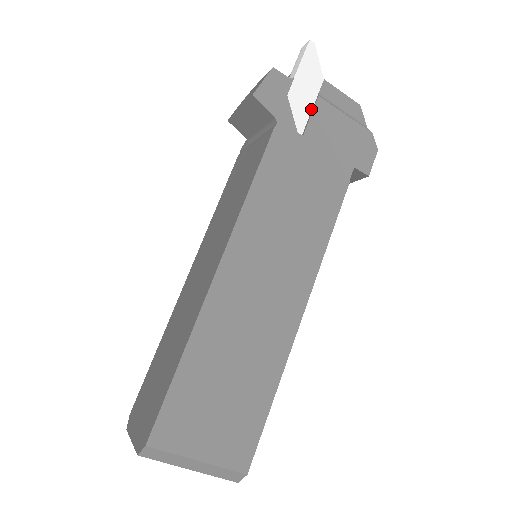
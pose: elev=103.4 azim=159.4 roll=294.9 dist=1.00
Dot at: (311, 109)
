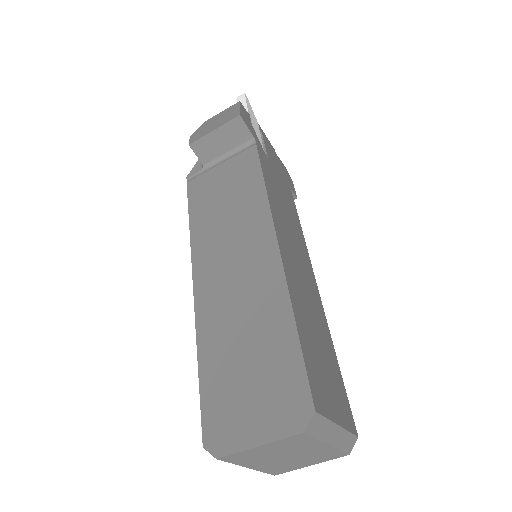
Dot at: (261, 140)
